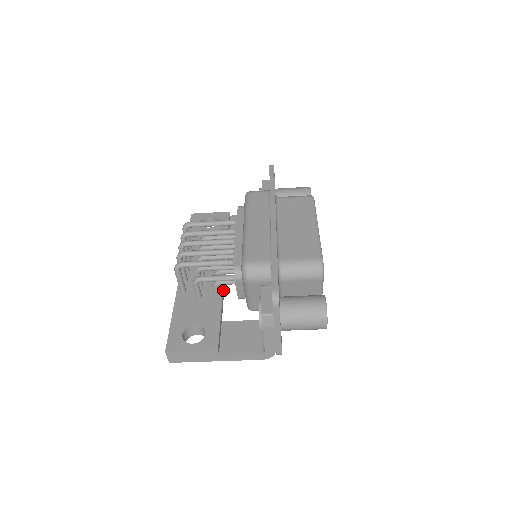
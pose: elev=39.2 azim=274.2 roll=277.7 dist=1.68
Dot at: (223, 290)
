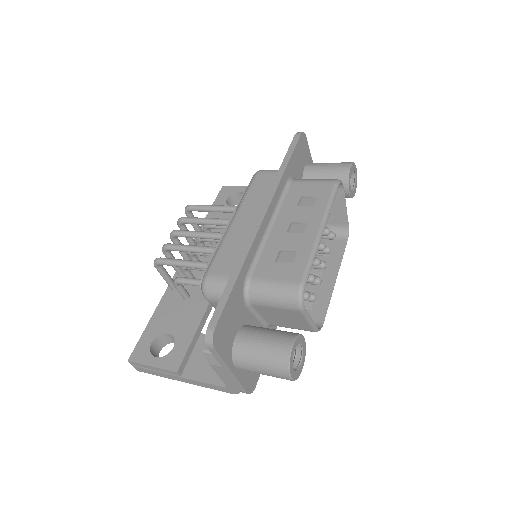
Dot at: occluded
